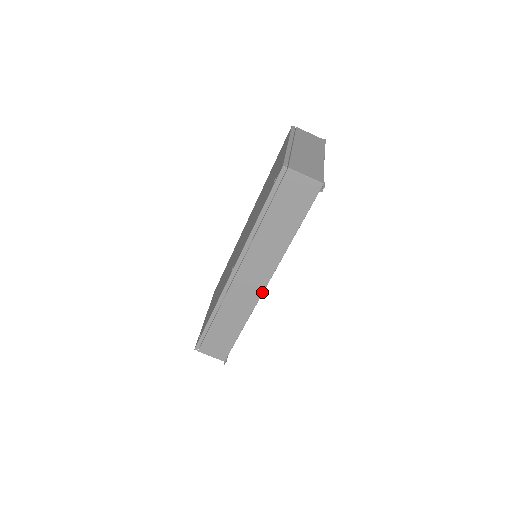
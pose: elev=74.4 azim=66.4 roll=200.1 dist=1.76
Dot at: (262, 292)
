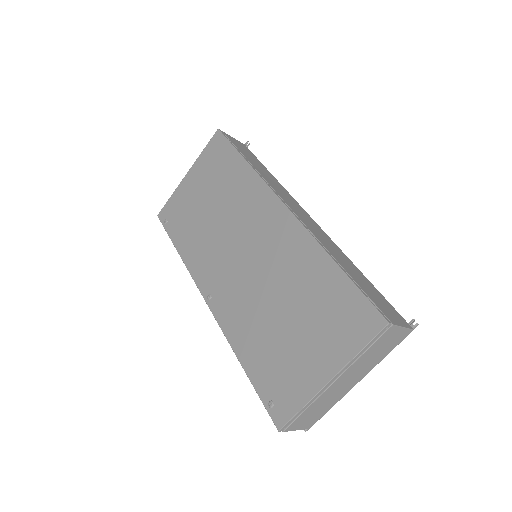
Dot at: occluded
